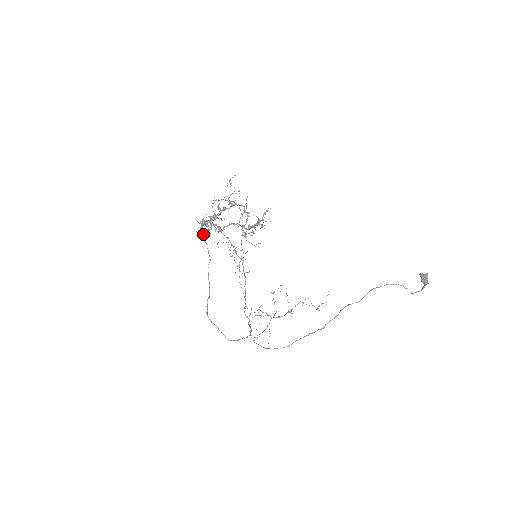
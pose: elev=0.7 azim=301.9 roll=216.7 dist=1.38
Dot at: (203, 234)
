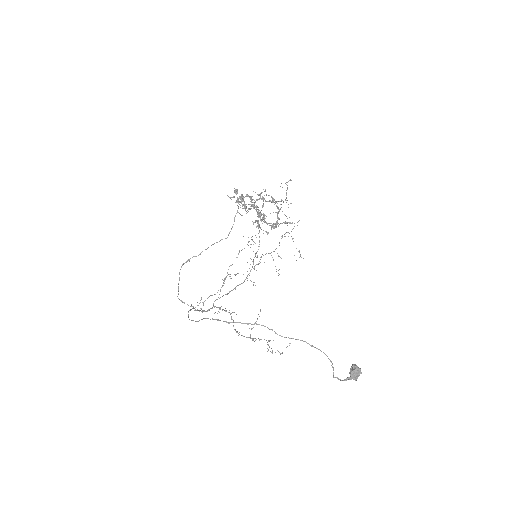
Dot at: (237, 211)
